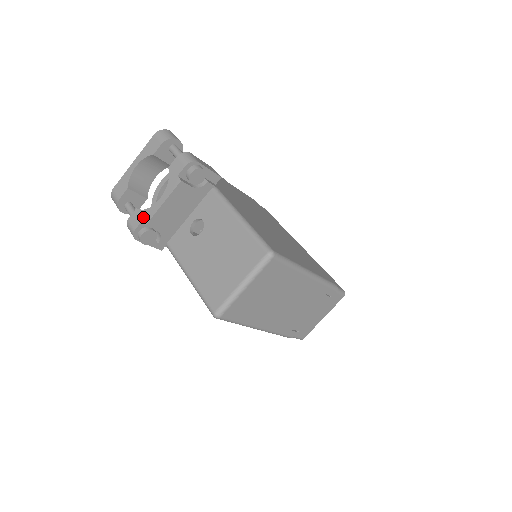
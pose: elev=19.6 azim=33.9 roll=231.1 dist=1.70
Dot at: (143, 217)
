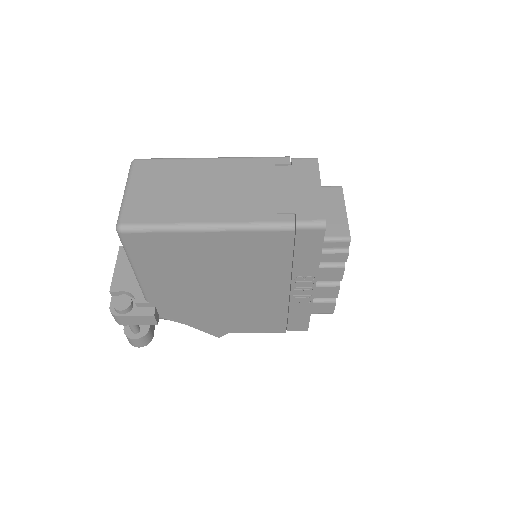
Dot at: (112, 295)
